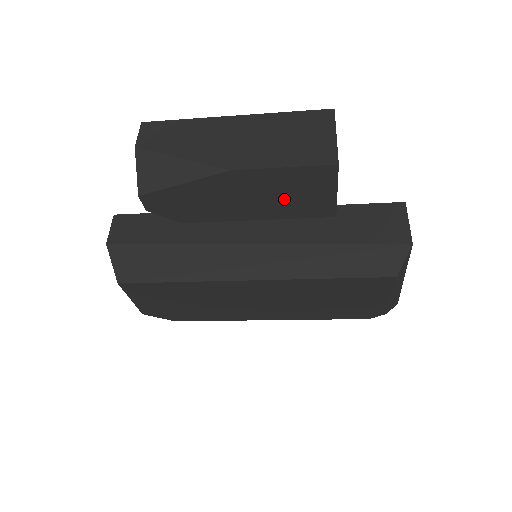
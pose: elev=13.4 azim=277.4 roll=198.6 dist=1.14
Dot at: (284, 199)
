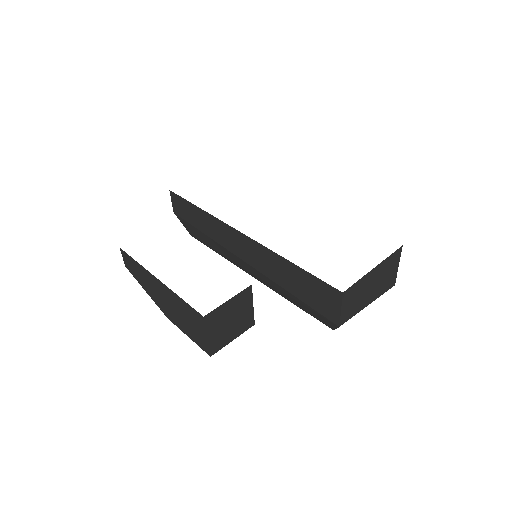
Dot at: occluded
